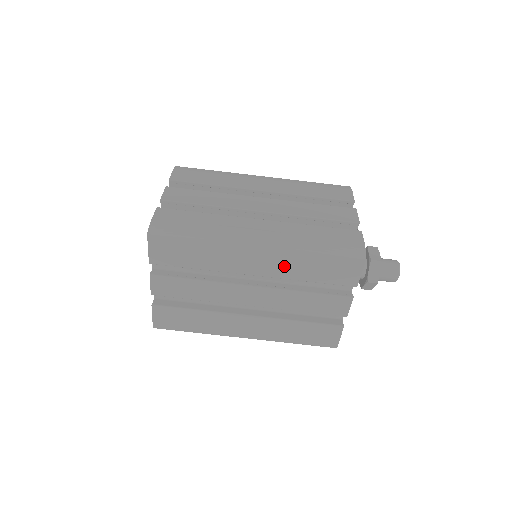
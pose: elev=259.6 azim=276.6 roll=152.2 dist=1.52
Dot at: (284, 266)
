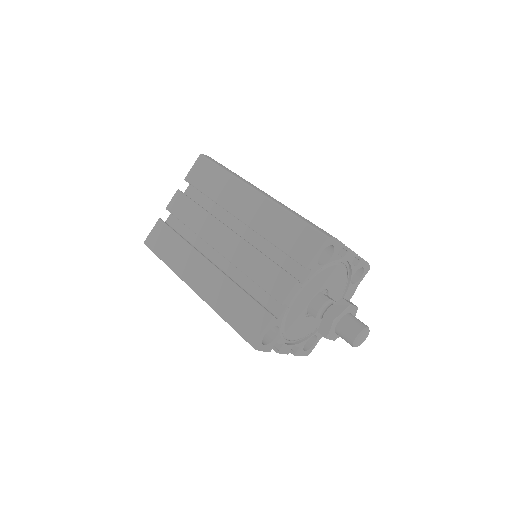
Dot at: (263, 218)
